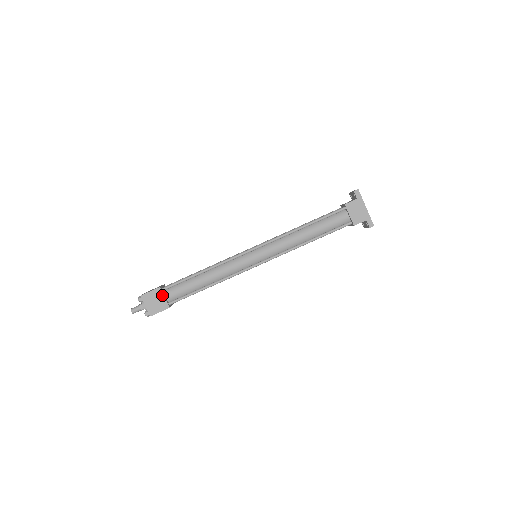
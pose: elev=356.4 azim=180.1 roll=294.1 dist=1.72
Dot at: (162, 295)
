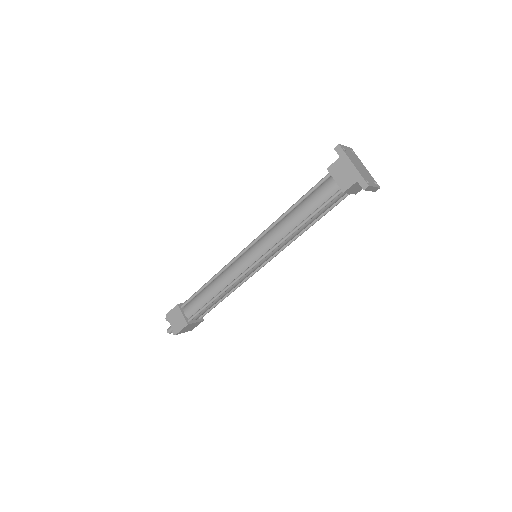
Dot at: (180, 312)
